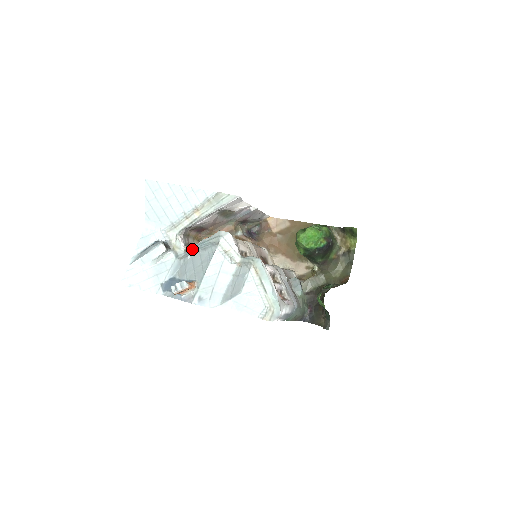
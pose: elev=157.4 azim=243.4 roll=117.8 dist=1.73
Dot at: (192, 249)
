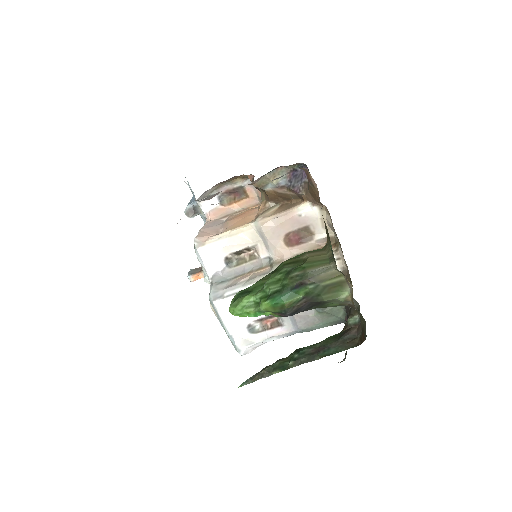
Dot at: occluded
